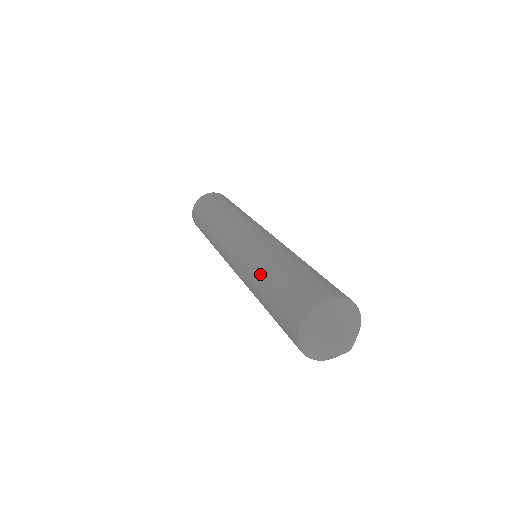
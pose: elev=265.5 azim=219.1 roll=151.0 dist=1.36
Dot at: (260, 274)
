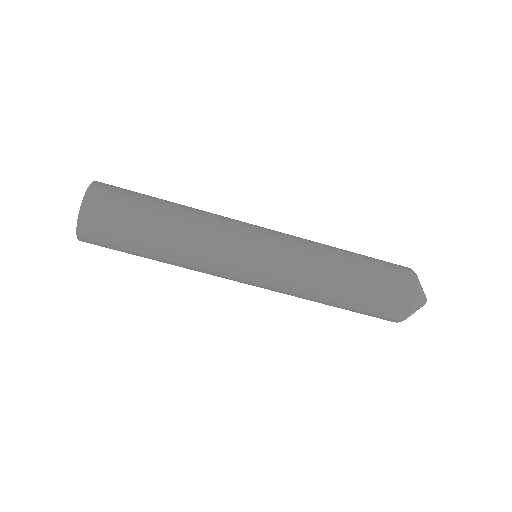
Dot at: (321, 302)
